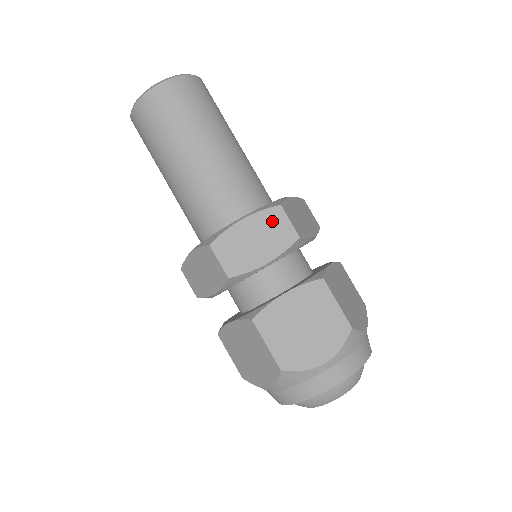
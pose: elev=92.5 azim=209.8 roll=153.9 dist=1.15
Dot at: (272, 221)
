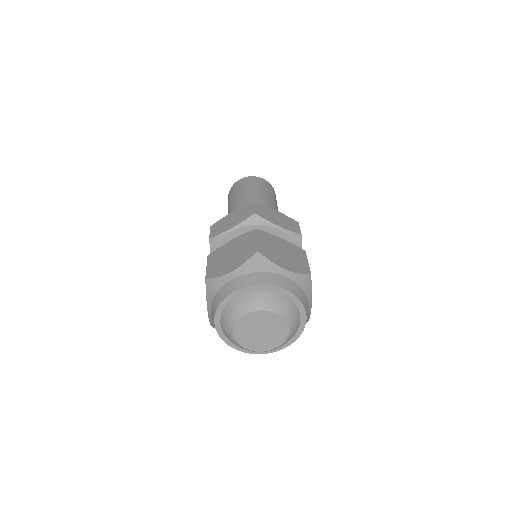
Dot at: (245, 209)
